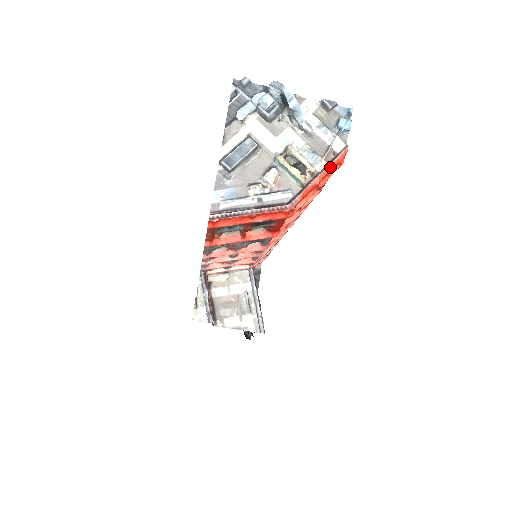
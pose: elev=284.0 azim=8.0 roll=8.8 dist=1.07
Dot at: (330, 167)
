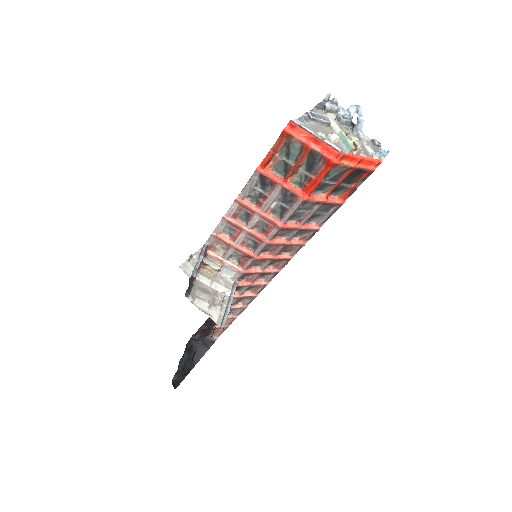
Dot at: (370, 159)
